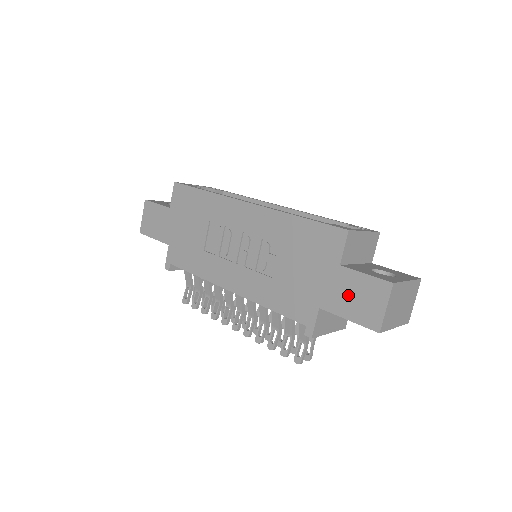
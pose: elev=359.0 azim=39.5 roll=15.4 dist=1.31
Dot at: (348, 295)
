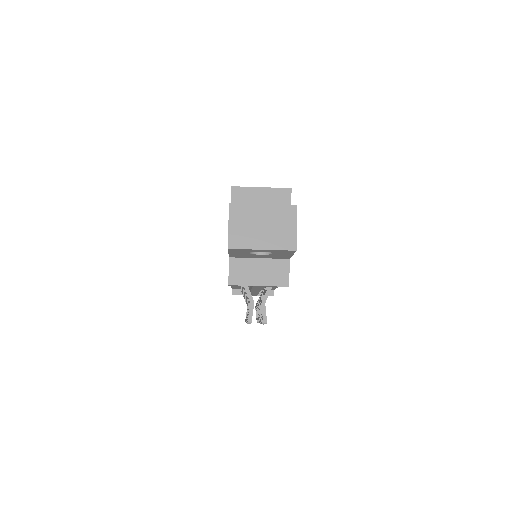
Dot at: occluded
